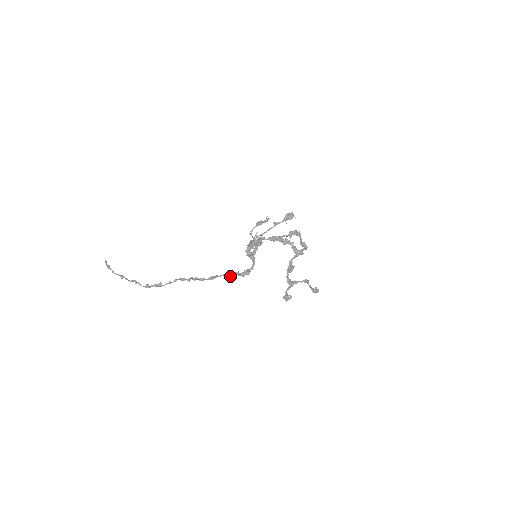
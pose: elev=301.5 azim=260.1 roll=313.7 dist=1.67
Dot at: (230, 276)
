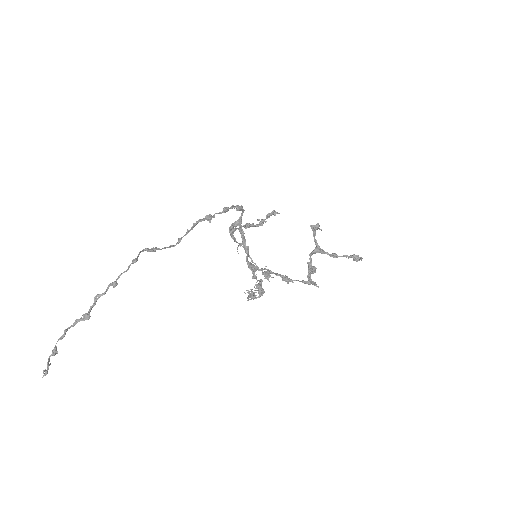
Dot at: (225, 208)
